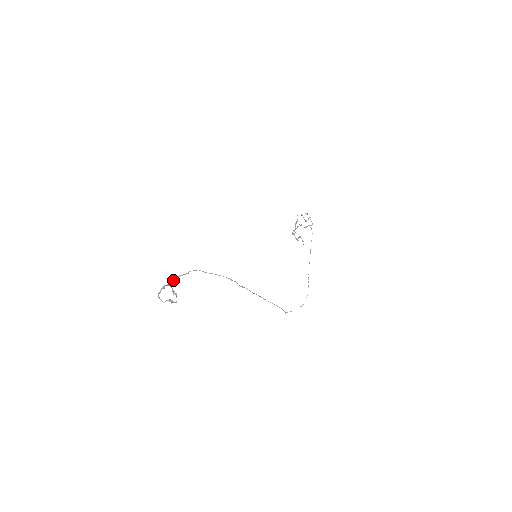
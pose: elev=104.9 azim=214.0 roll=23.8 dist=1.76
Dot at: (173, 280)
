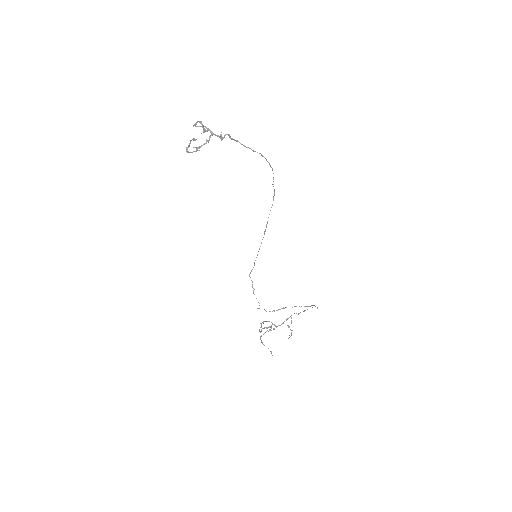
Dot at: (227, 134)
